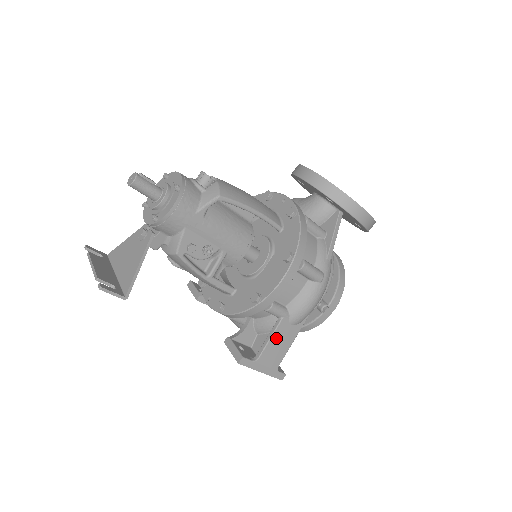
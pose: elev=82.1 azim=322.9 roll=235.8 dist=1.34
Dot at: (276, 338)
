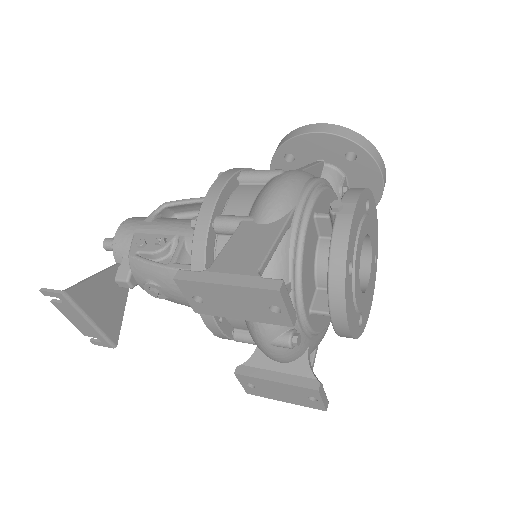
Dot at: (238, 242)
